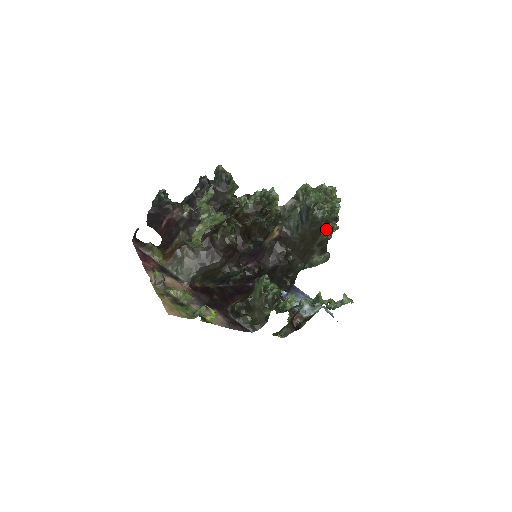
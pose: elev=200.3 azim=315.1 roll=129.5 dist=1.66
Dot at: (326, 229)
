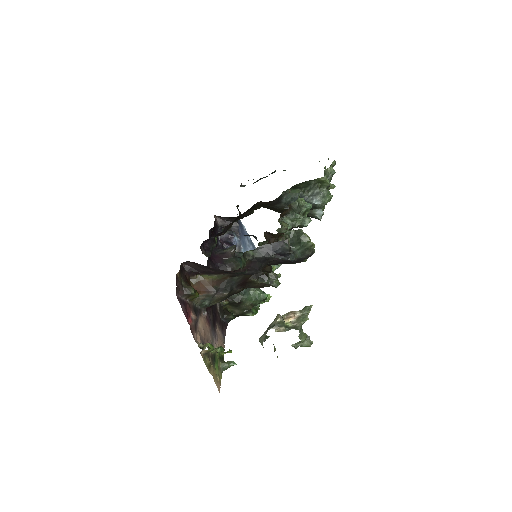
Dot at: occluded
